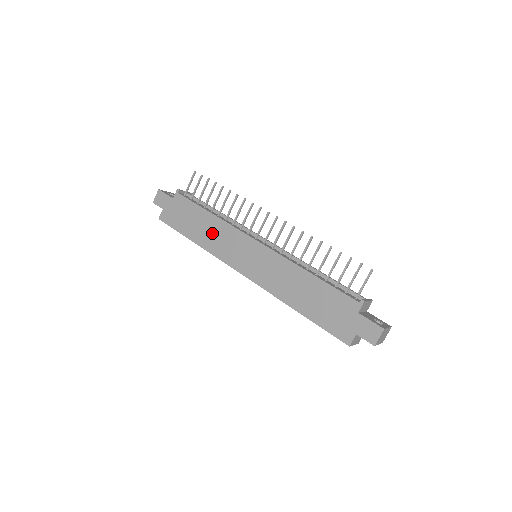
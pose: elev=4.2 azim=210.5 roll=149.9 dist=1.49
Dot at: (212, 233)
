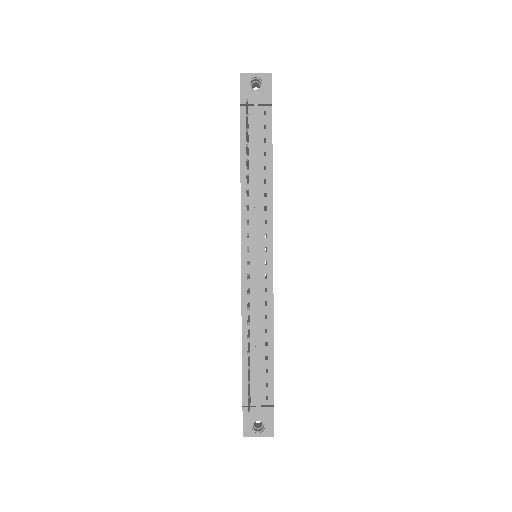
Dot at: occluded
